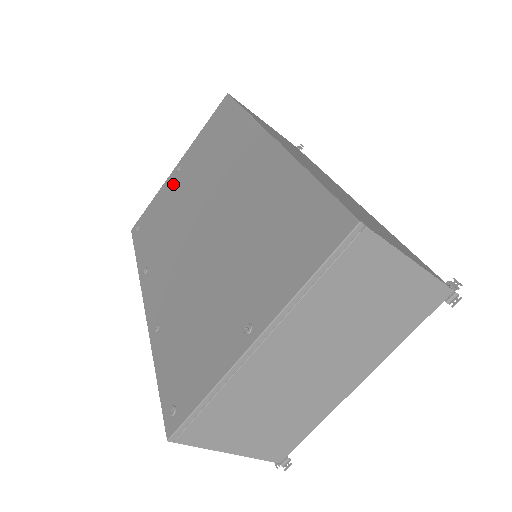
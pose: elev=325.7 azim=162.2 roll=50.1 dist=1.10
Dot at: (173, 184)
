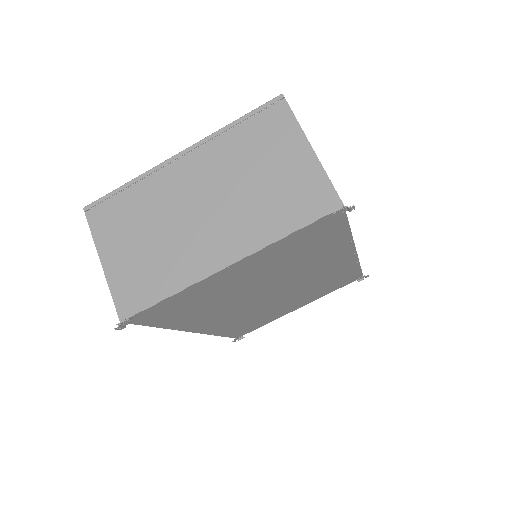
Dot at: occluded
